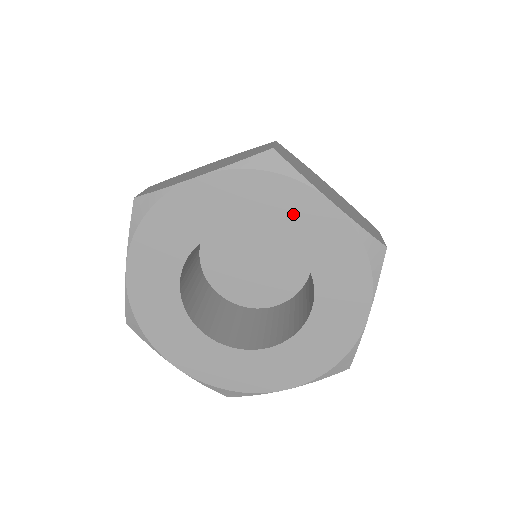
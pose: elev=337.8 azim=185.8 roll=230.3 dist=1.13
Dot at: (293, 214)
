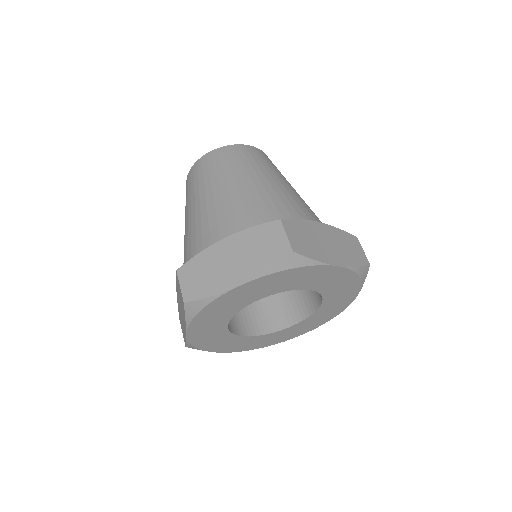
Dot at: (341, 295)
